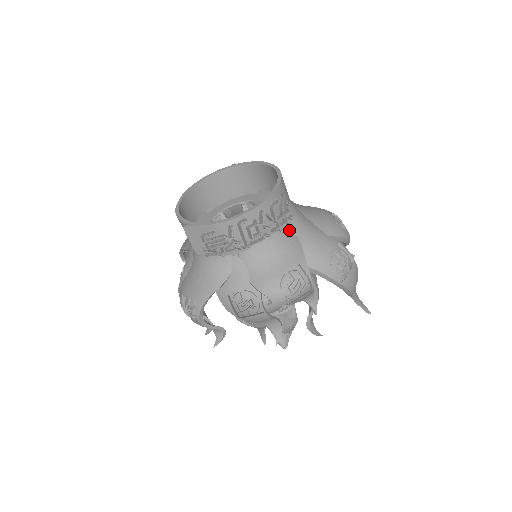
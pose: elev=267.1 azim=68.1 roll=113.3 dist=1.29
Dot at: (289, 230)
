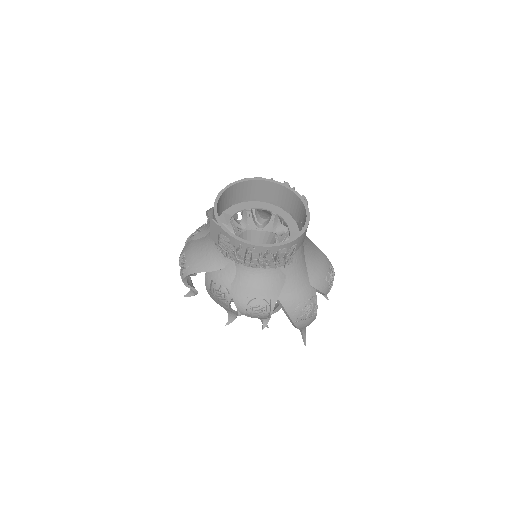
Dot at: (283, 269)
